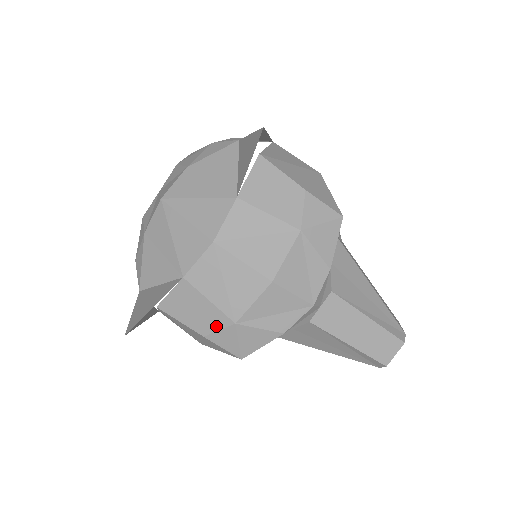
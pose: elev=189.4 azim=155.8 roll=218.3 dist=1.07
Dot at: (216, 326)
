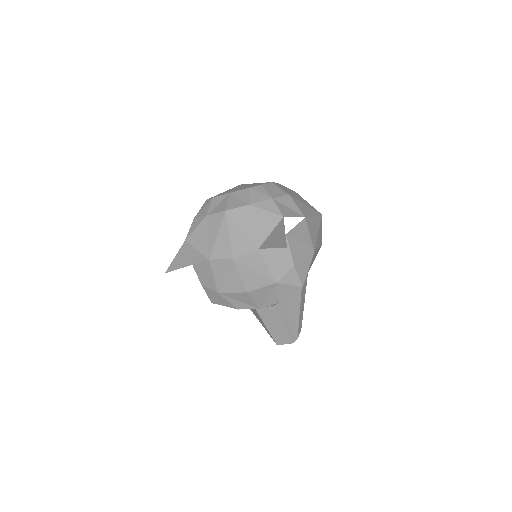
Dot at: (209, 286)
